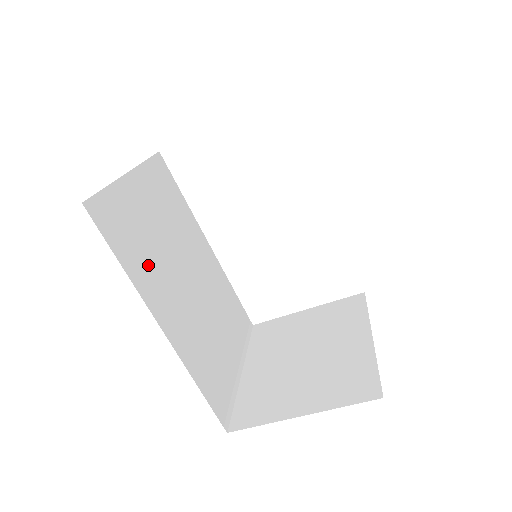
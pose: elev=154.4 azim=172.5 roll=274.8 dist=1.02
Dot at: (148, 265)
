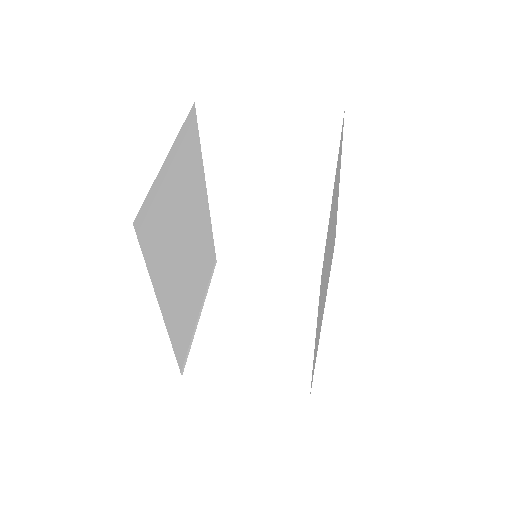
Dot at: (164, 256)
